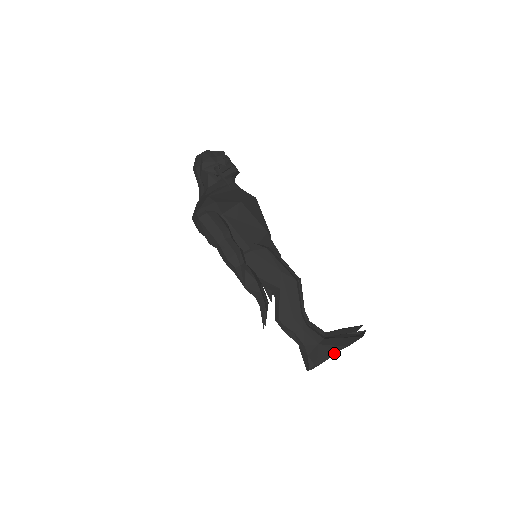
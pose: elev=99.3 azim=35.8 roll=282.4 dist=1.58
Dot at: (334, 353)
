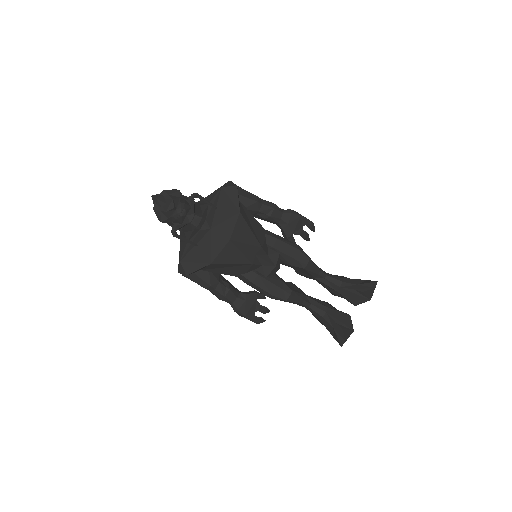
Dot at: occluded
